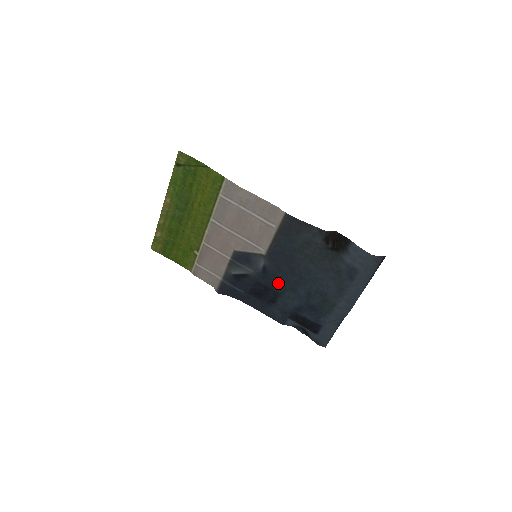
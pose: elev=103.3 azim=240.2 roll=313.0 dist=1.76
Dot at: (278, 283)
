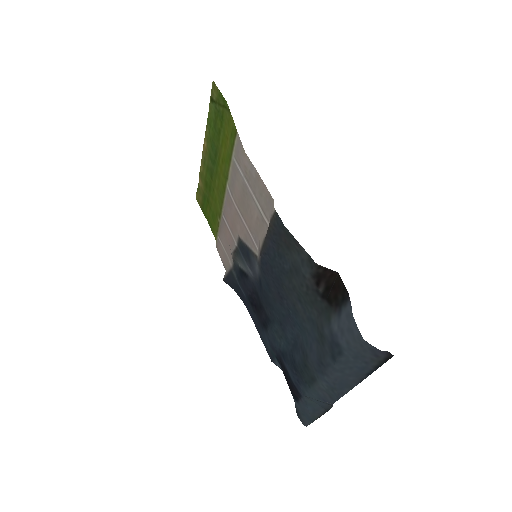
Dot at: (269, 306)
